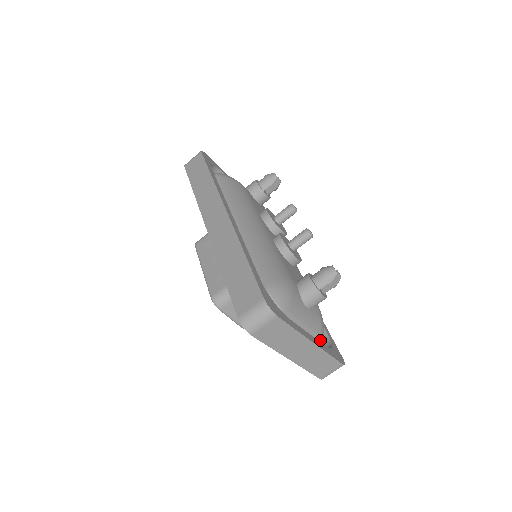
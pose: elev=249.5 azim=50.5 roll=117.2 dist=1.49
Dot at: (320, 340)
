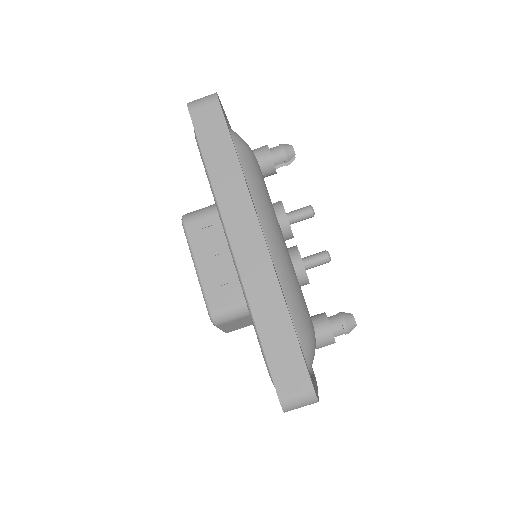
Dot at: occluded
